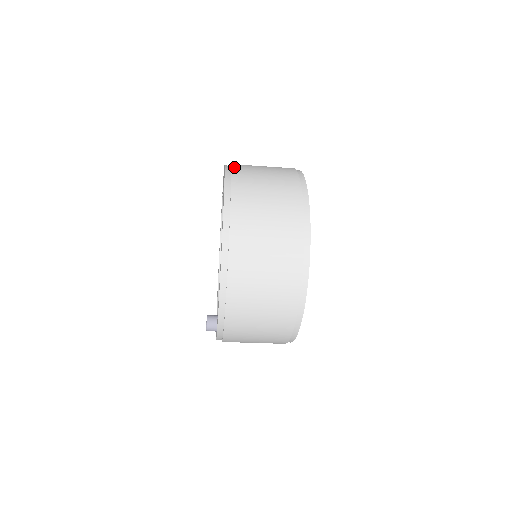
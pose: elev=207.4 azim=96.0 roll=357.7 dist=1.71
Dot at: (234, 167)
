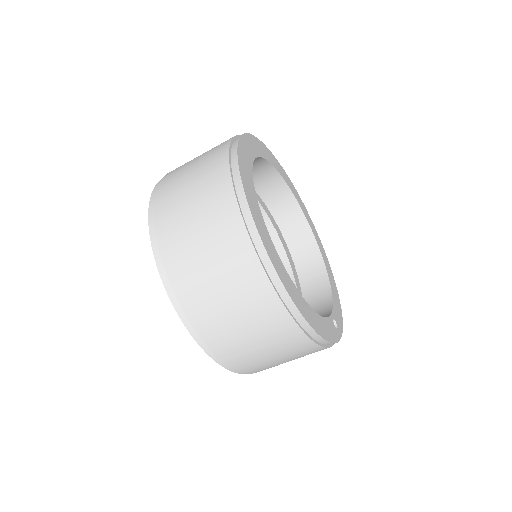
Dot at: (156, 217)
